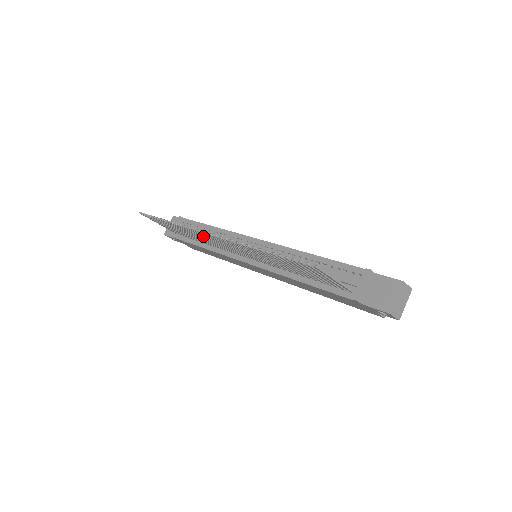
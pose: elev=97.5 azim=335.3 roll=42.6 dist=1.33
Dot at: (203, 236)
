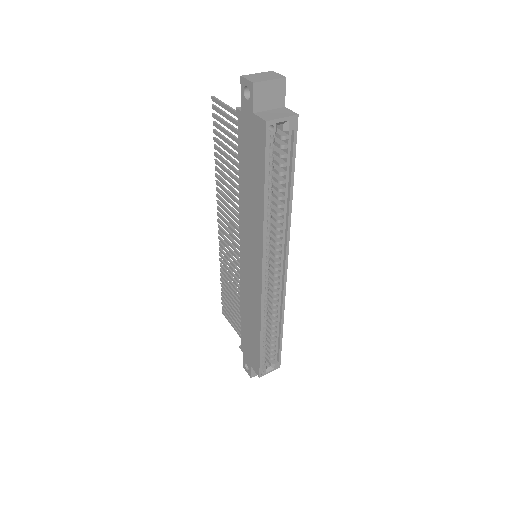
Dot at: (226, 252)
